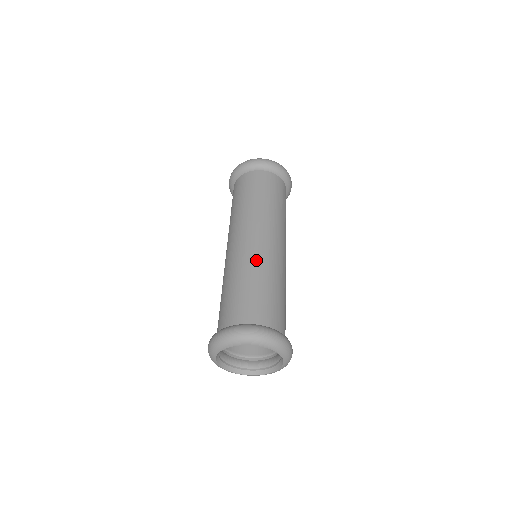
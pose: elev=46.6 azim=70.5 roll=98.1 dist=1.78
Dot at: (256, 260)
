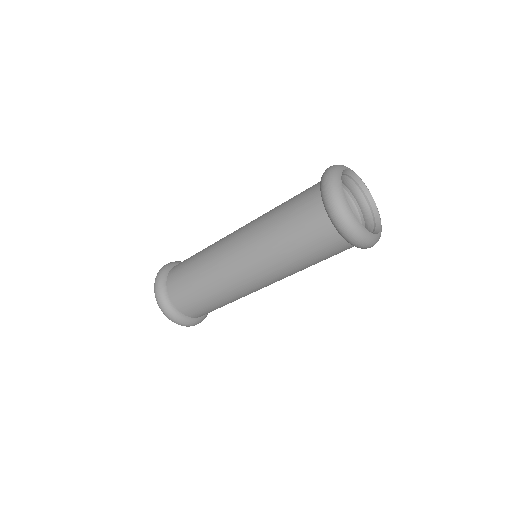
Dot at: occluded
